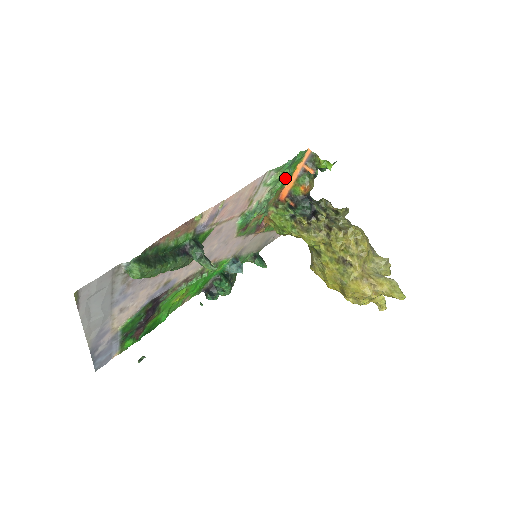
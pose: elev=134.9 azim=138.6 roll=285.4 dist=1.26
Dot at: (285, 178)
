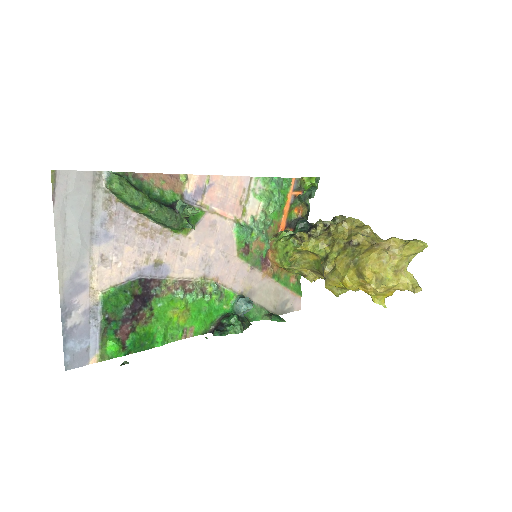
Dot at: (277, 202)
